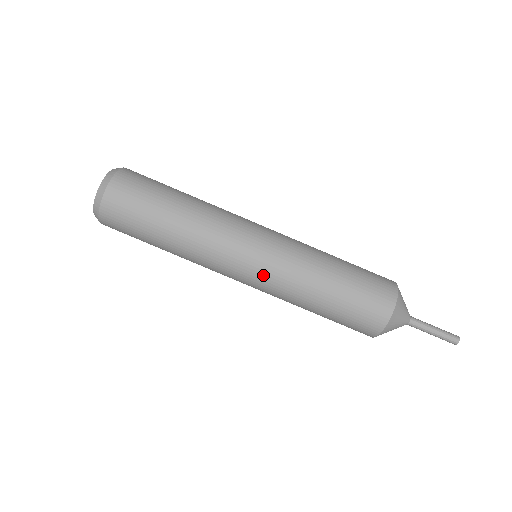
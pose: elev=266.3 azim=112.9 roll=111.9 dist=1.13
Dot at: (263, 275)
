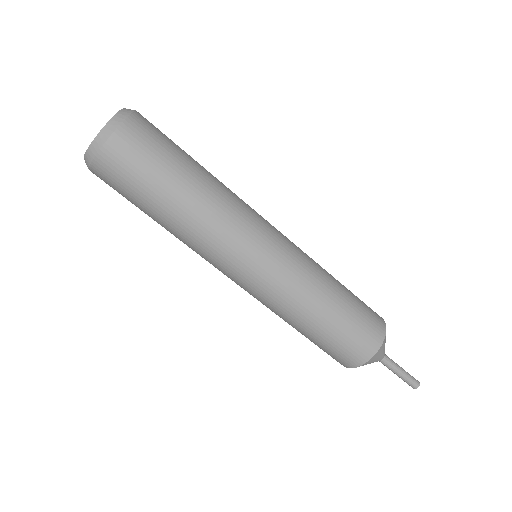
Dot at: (253, 290)
